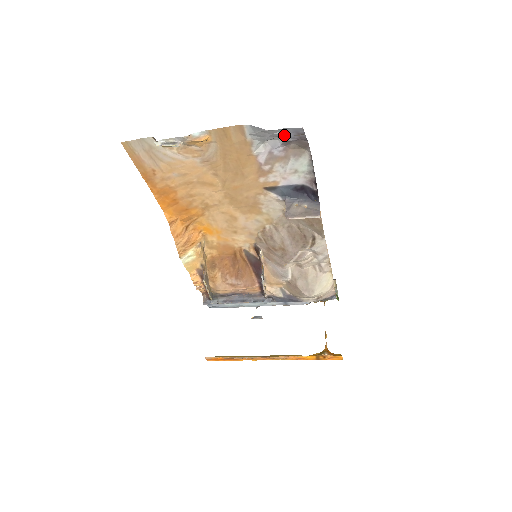
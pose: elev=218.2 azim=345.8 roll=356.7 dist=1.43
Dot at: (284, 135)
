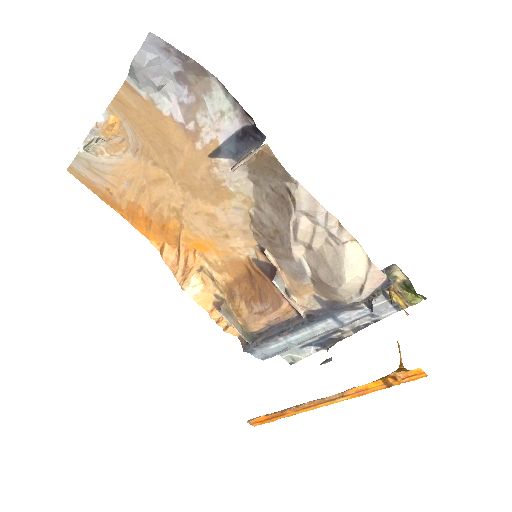
Dot at: (162, 65)
